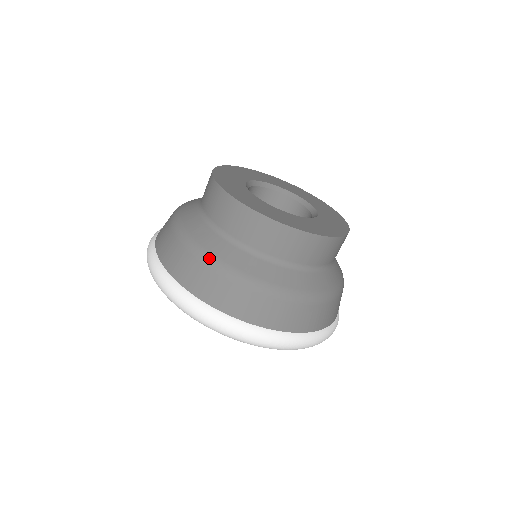
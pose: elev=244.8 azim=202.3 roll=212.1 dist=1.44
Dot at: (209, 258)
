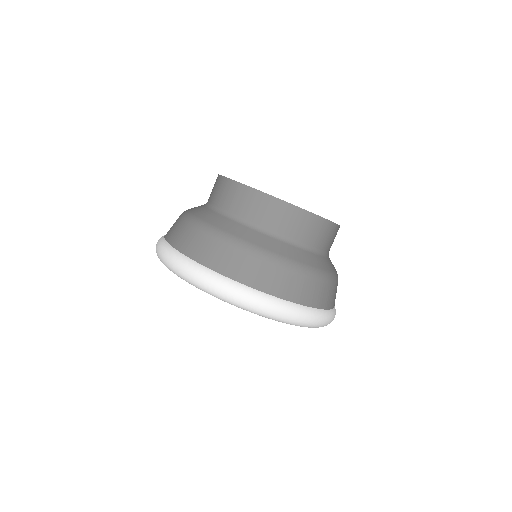
Dot at: (275, 257)
